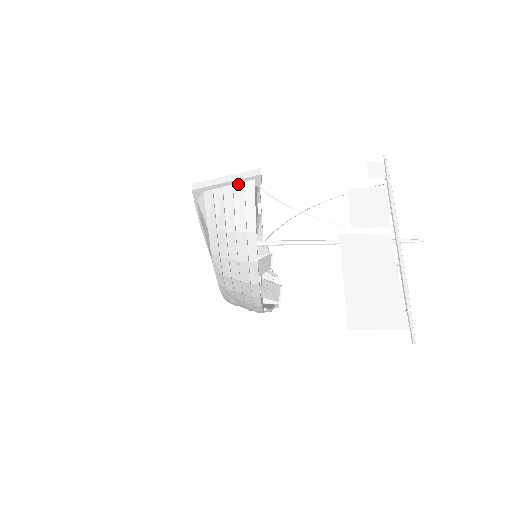
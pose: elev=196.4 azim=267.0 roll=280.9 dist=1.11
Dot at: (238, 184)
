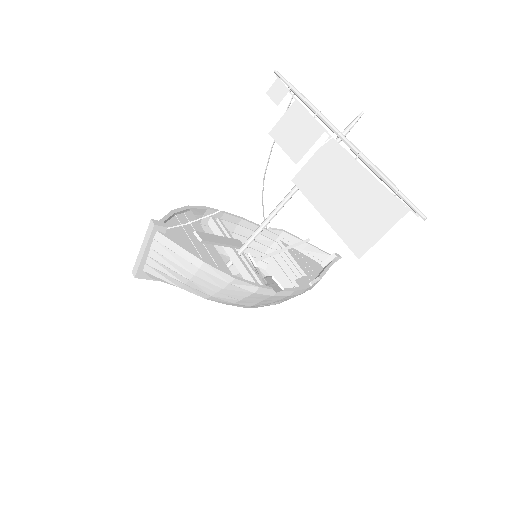
Dot at: (153, 245)
